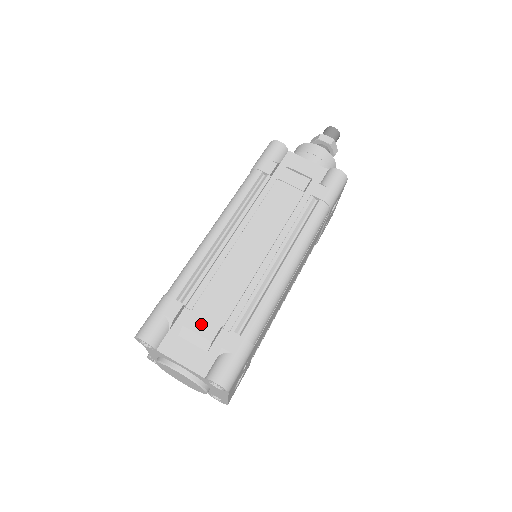
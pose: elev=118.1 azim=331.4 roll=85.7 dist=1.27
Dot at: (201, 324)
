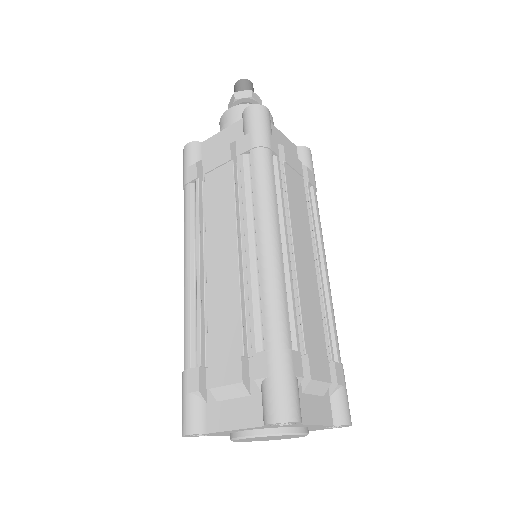
Dot at: (319, 368)
